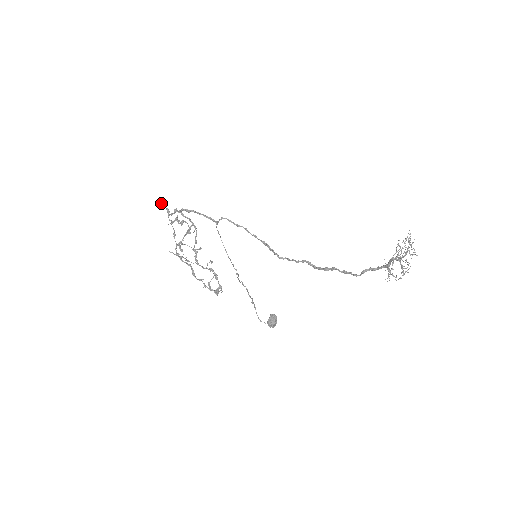
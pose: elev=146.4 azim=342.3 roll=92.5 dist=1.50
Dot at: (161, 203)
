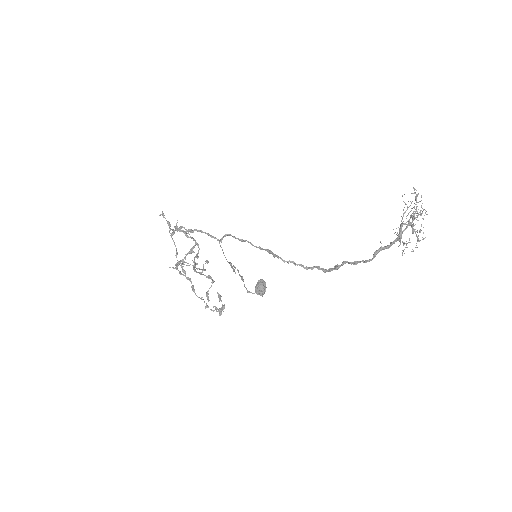
Dot at: (161, 214)
